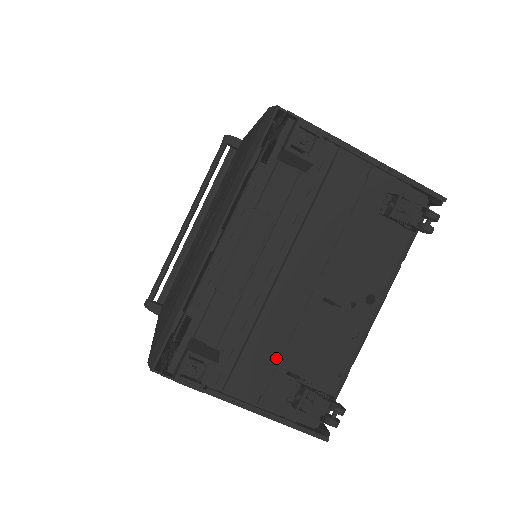
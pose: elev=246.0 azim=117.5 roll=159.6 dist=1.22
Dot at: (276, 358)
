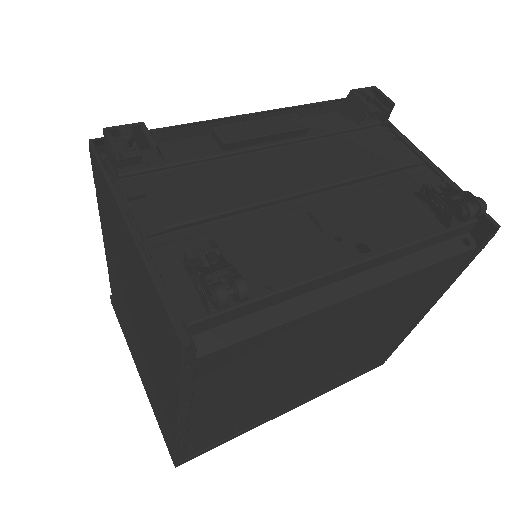
Dot at: (213, 210)
